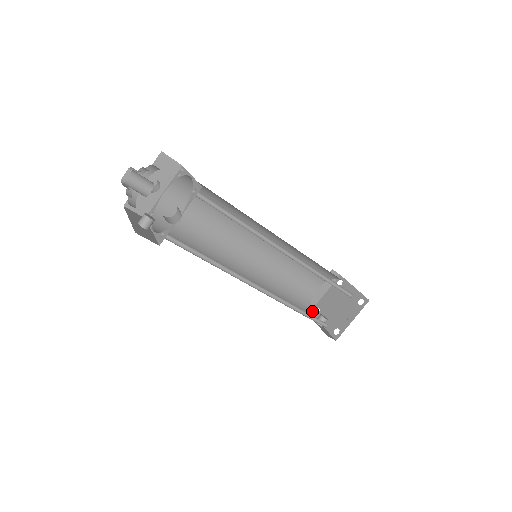
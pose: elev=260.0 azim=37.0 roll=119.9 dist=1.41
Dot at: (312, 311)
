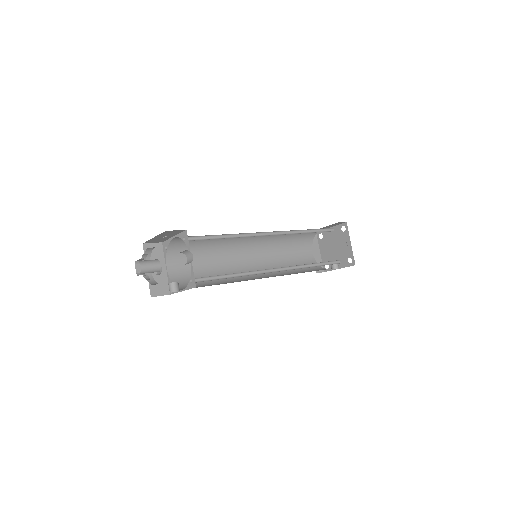
Dot at: (324, 270)
